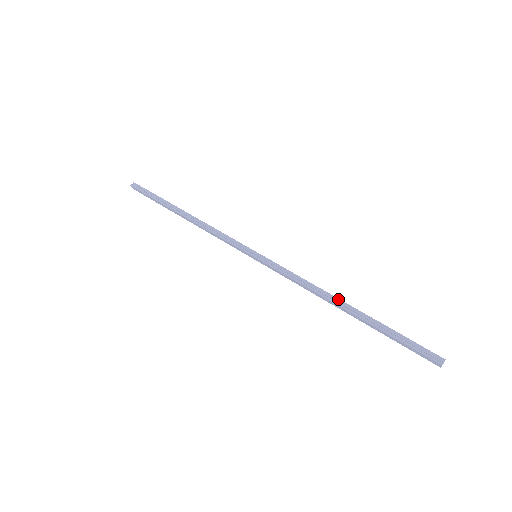
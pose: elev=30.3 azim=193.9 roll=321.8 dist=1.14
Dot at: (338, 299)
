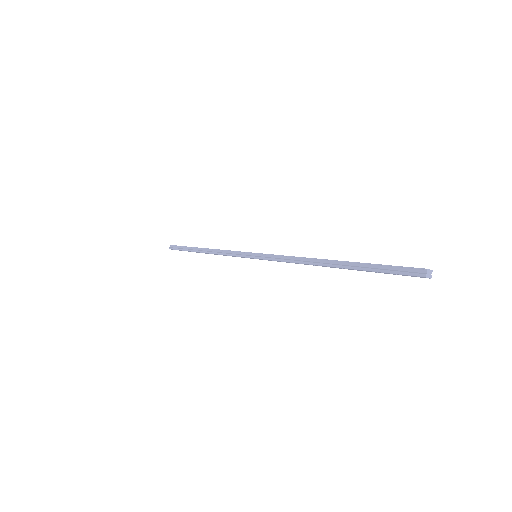
Dot at: (320, 260)
